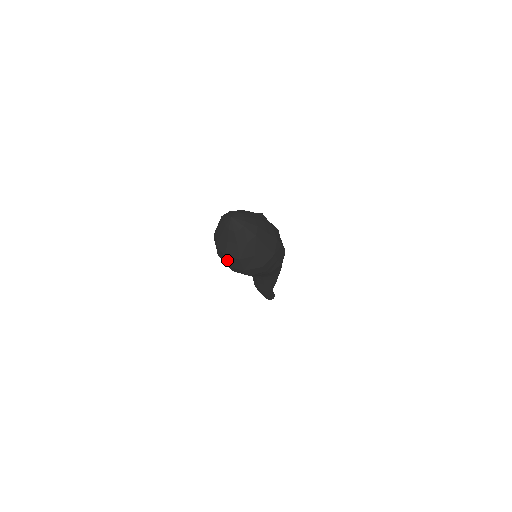
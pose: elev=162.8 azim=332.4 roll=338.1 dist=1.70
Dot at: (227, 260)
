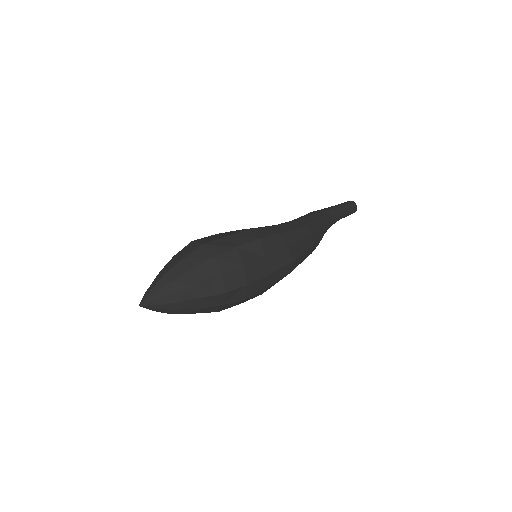
Dot at: occluded
